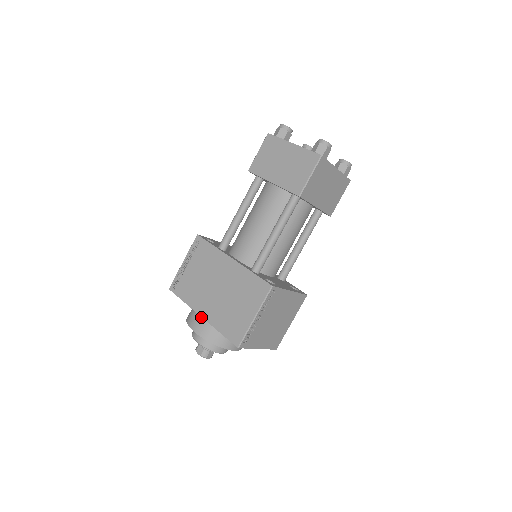
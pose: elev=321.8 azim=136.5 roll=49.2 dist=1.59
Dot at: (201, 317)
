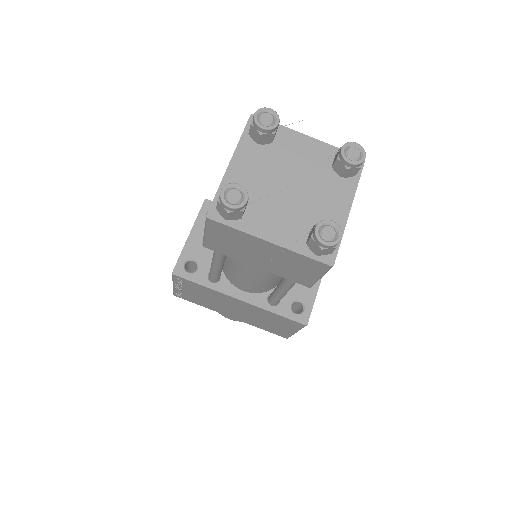
Dot at: (231, 316)
